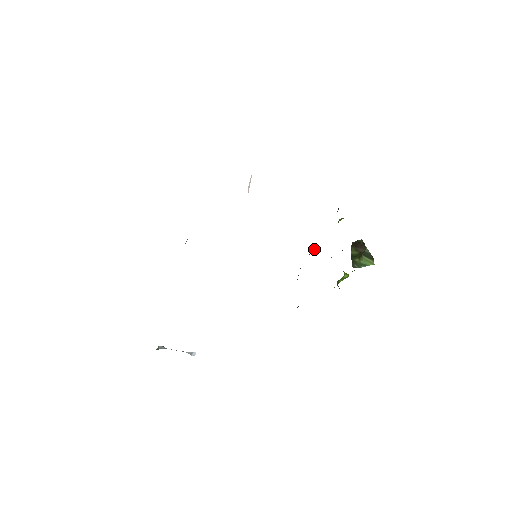
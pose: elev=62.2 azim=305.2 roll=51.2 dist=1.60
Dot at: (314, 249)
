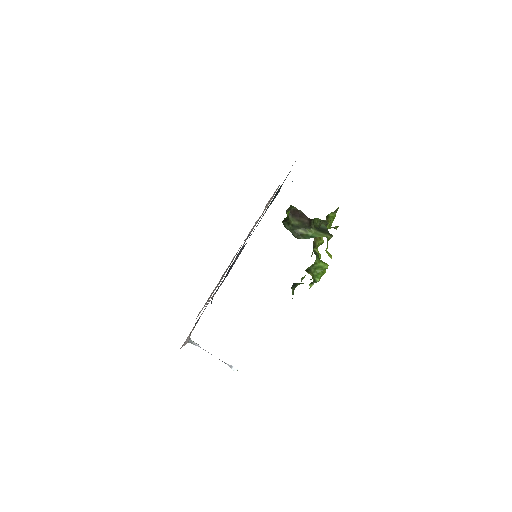
Dot at: occluded
